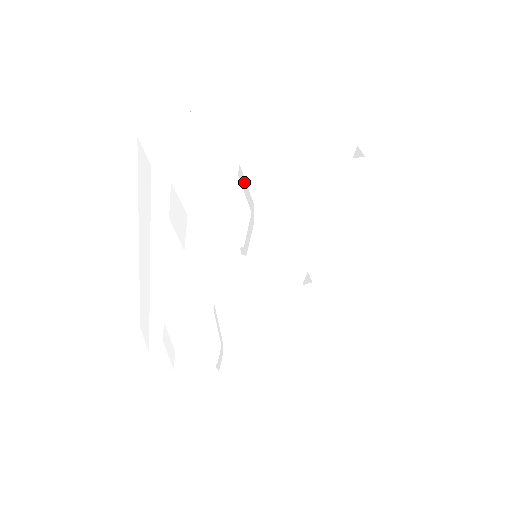
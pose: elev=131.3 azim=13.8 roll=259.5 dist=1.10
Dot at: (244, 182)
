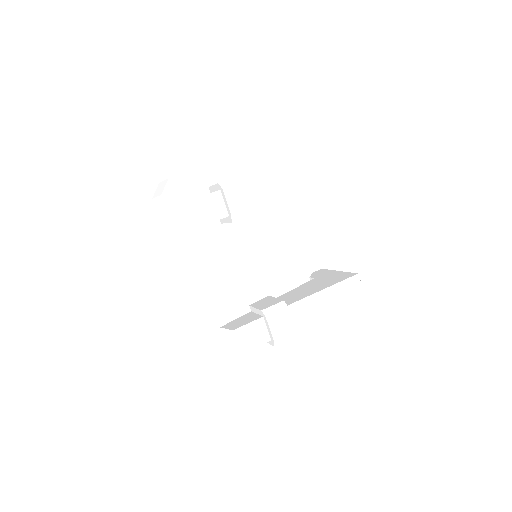
Dot at: (213, 187)
